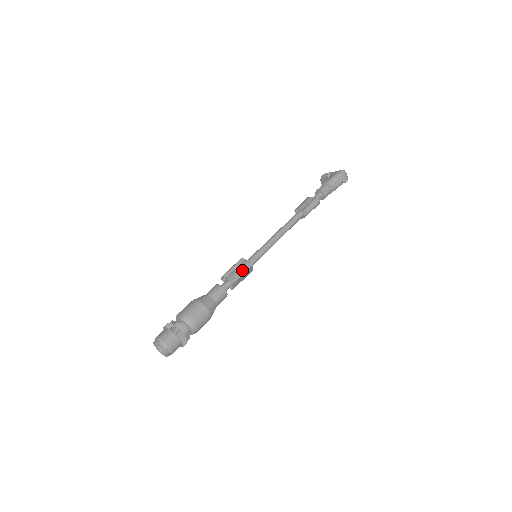
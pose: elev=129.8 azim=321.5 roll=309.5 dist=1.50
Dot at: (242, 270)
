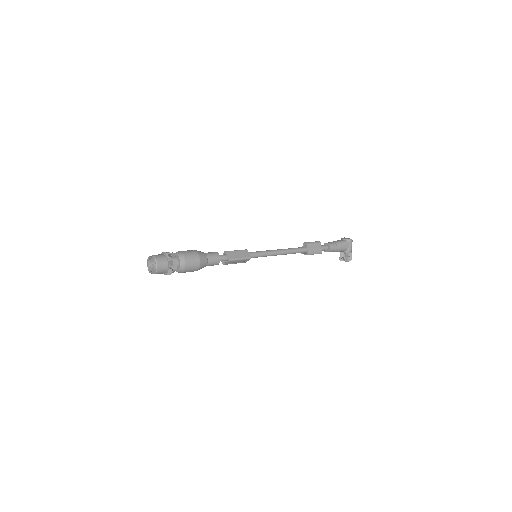
Dot at: (236, 251)
